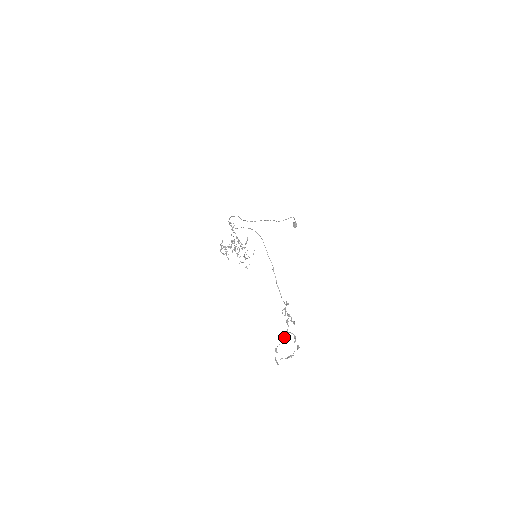
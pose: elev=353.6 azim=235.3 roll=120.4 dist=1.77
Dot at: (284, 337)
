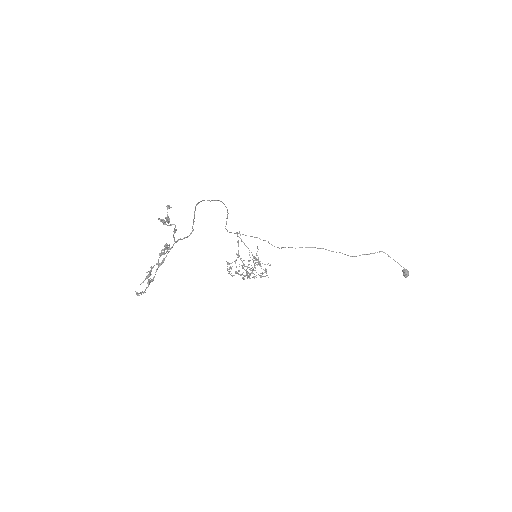
Dot at: (163, 258)
